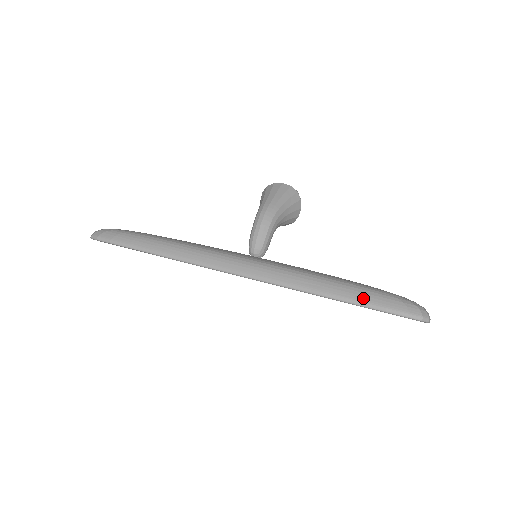
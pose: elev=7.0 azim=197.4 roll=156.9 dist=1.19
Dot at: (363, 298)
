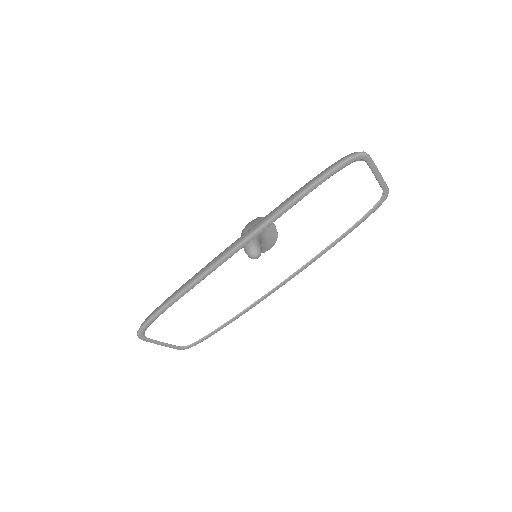
Dot at: (315, 179)
